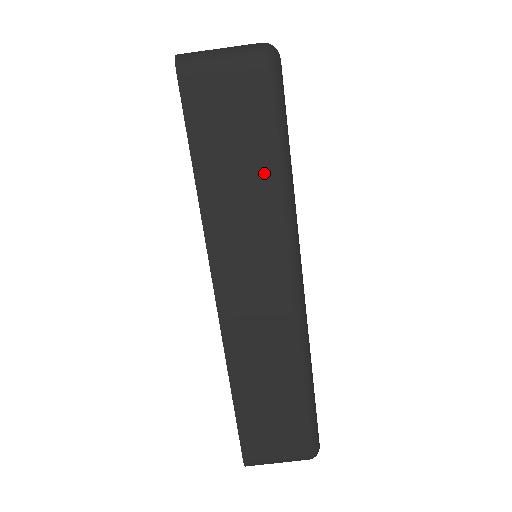
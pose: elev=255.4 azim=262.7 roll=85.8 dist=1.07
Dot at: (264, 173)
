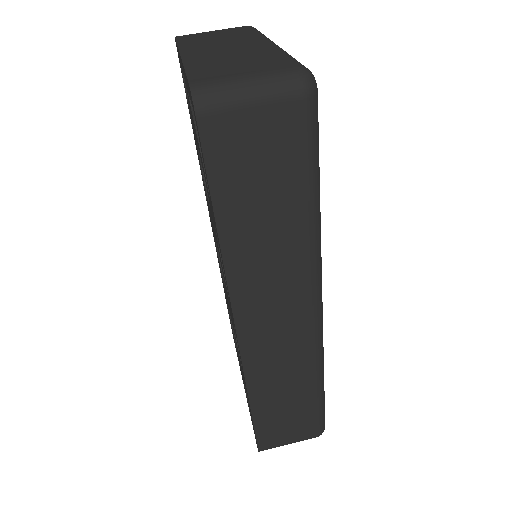
Dot at: (294, 214)
